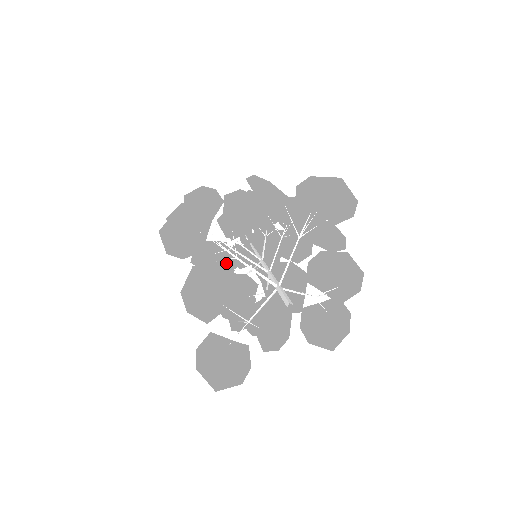
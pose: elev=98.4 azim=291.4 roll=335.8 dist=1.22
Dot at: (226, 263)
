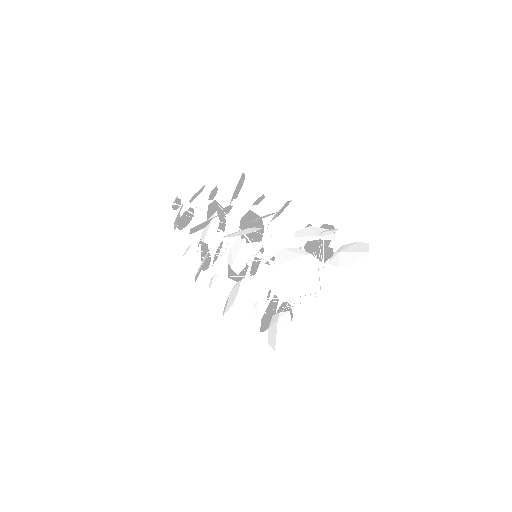
Dot at: (250, 282)
